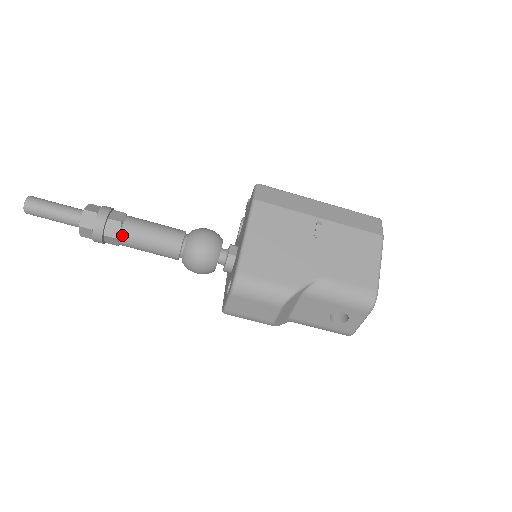
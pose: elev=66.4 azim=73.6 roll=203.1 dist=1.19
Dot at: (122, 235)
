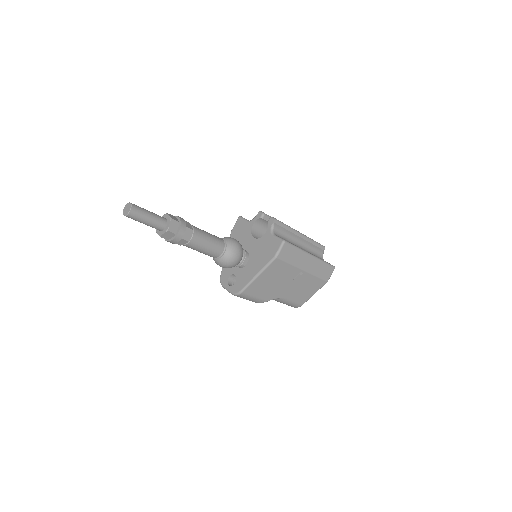
Dot at: (185, 245)
